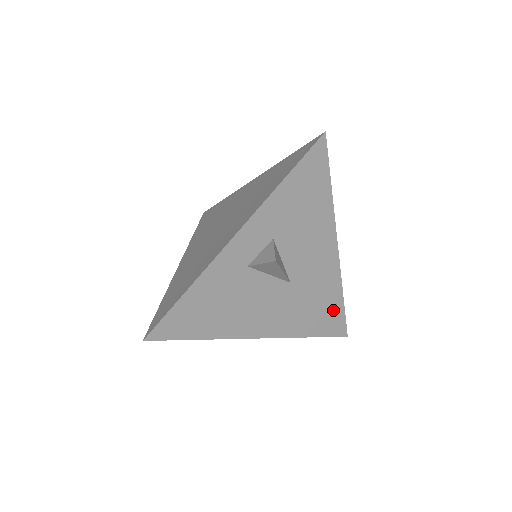
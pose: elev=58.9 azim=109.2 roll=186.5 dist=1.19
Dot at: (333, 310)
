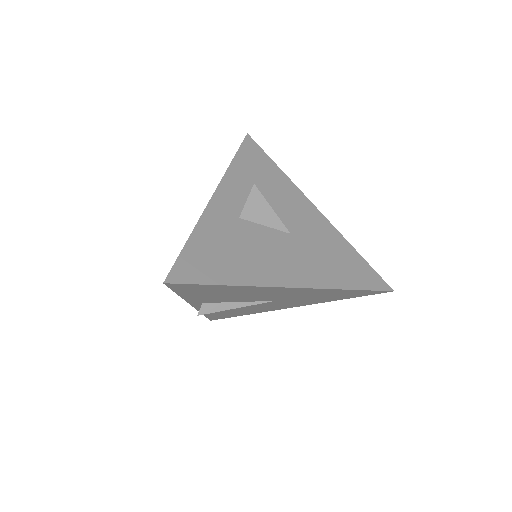
Dot at: (355, 262)
